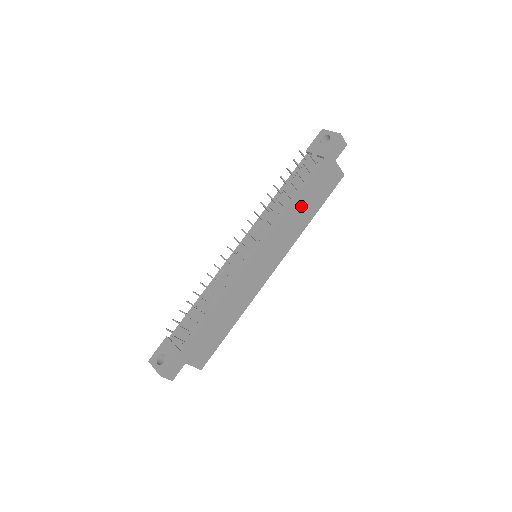
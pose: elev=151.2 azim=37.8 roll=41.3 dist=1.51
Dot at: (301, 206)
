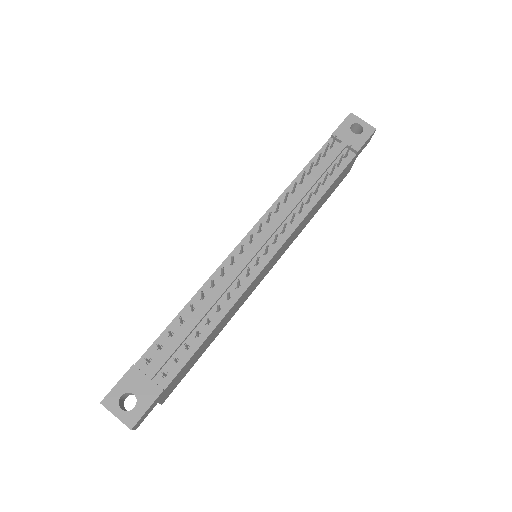
Dot at: (318, 204)
